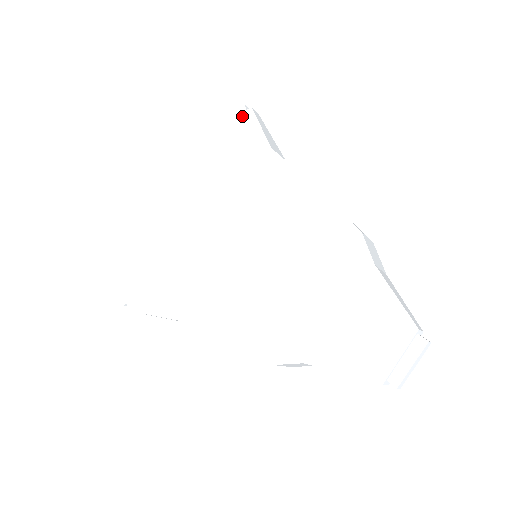
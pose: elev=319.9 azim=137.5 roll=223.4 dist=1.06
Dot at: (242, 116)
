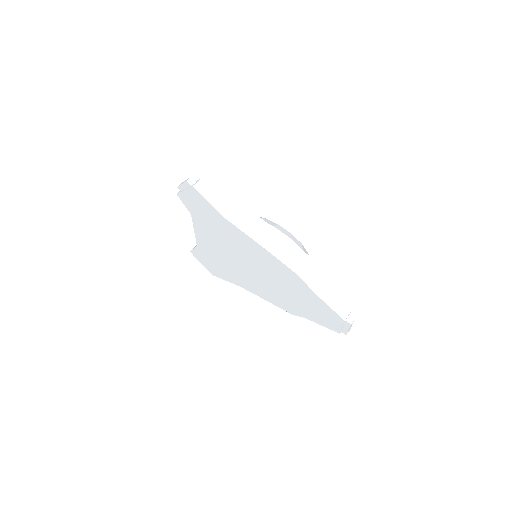
Dot at: (191, 191)
